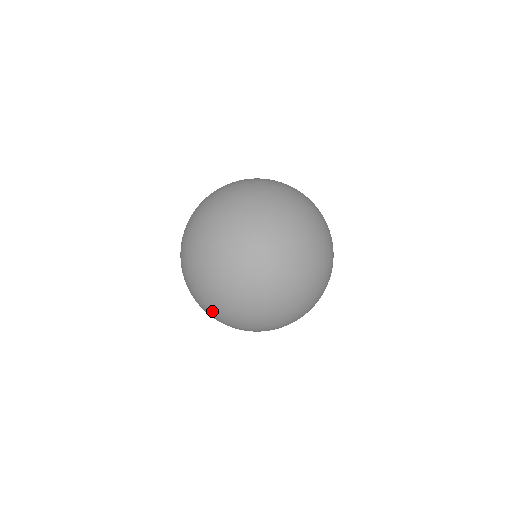
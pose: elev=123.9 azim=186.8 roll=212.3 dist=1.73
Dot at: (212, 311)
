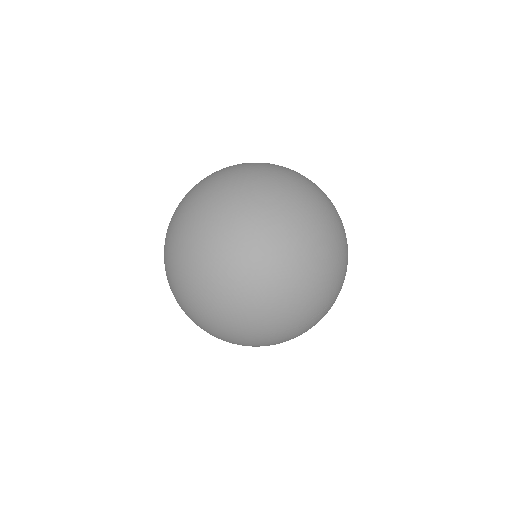
Dot at: occluded
